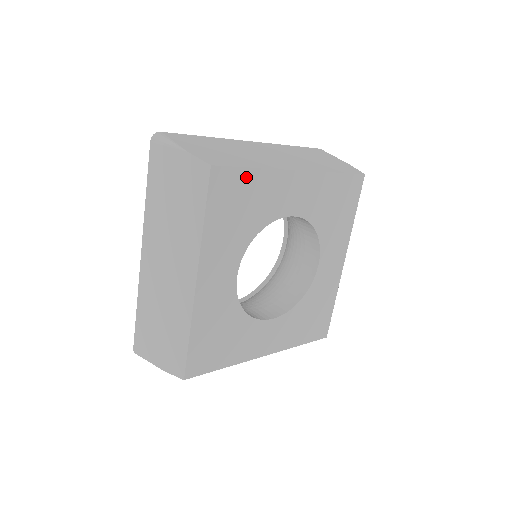
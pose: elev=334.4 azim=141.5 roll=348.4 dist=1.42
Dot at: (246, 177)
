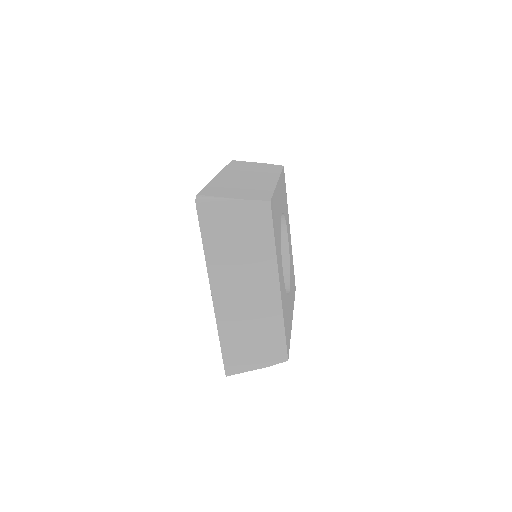
Dot at: occluded
